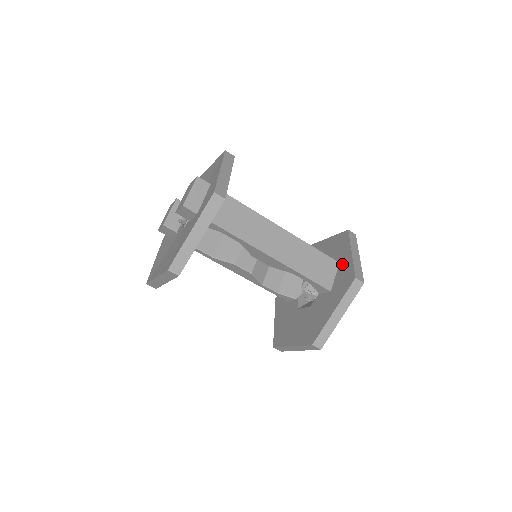
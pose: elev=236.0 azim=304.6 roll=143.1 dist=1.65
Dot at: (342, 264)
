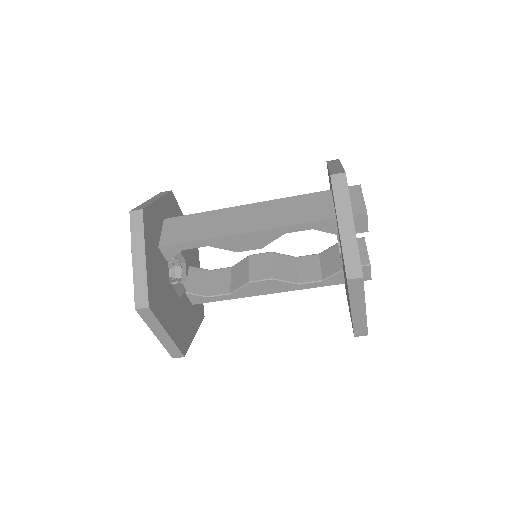
Dot at: occluded
